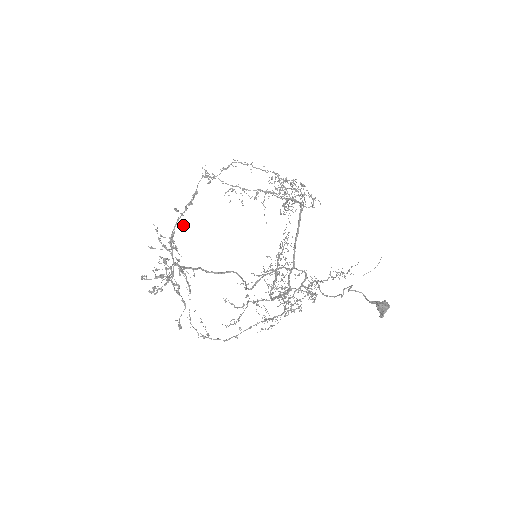
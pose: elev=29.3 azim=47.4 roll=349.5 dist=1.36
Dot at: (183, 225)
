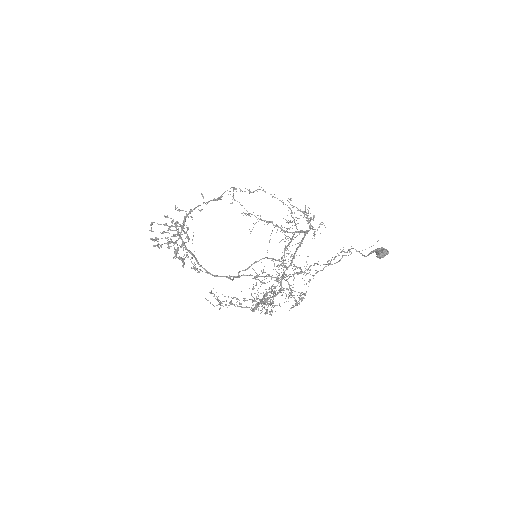
Dot at: occluded
